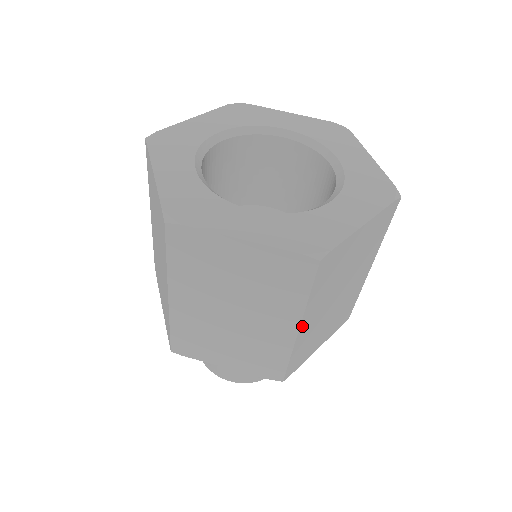
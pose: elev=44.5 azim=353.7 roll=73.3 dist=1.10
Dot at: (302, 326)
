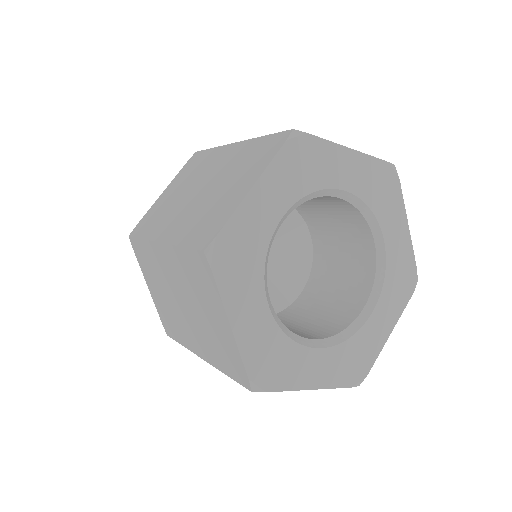
Dot at: occluded
